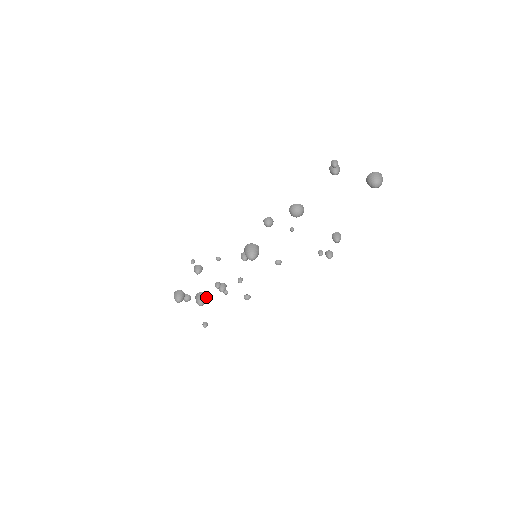
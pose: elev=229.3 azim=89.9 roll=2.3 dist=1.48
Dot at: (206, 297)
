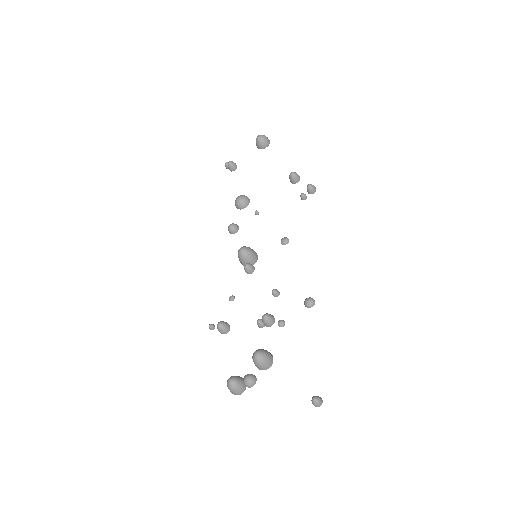
Dot at: occluded
